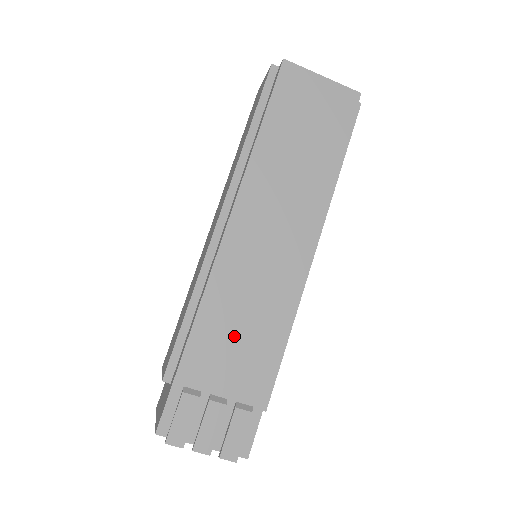
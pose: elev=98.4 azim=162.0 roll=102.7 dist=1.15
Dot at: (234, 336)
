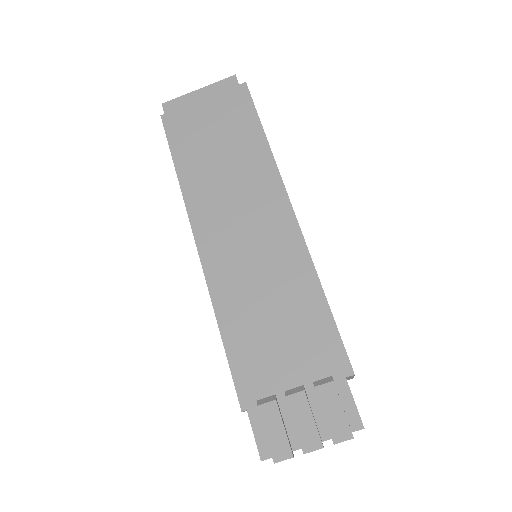
Dot at: (270, 327)
